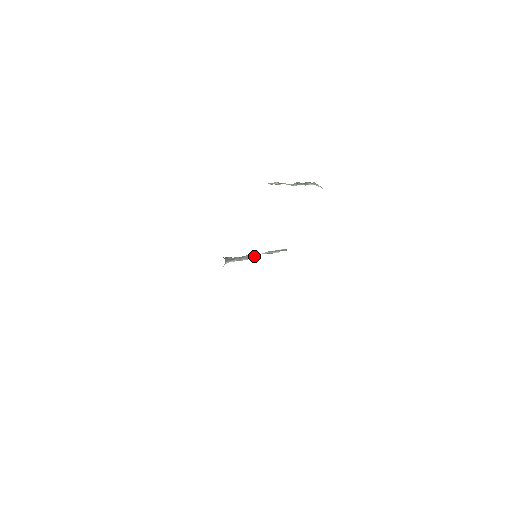
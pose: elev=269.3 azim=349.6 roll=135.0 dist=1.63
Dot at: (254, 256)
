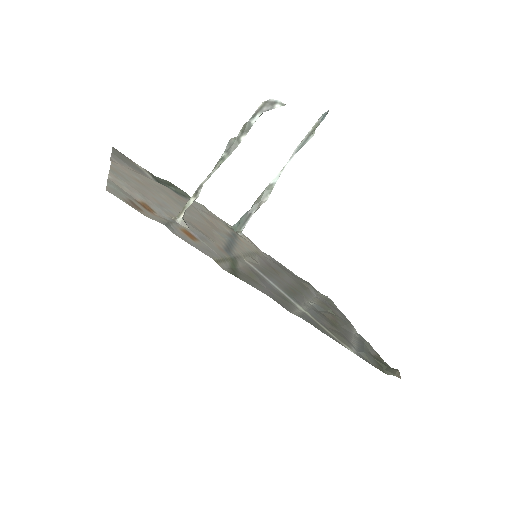
Dot at: (276, 180)
